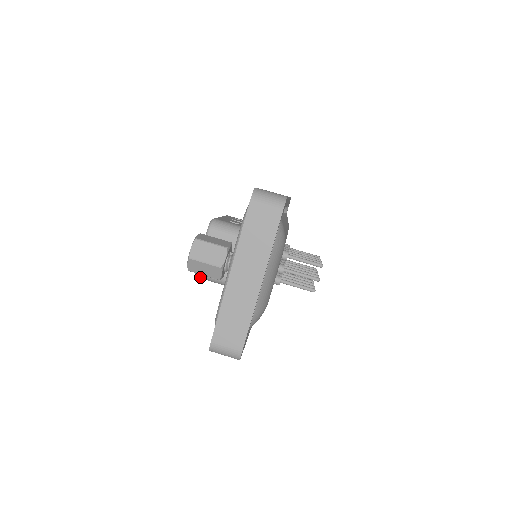
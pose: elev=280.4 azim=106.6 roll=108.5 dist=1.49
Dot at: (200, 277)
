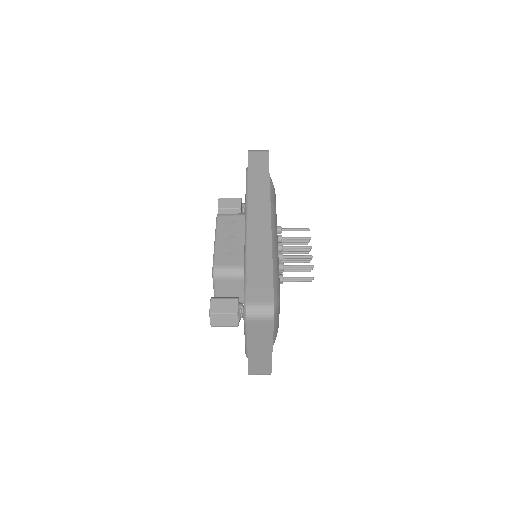
Dot at: occluded
